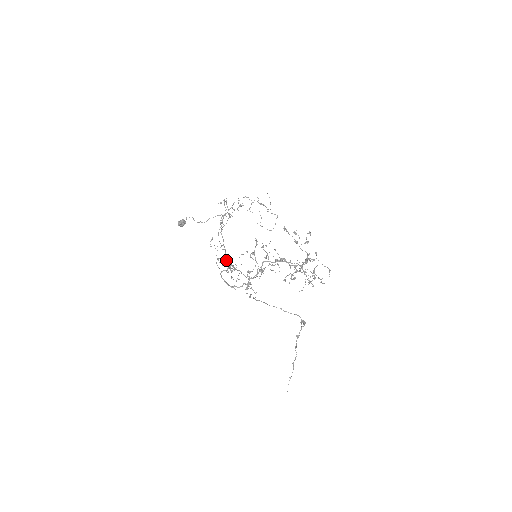
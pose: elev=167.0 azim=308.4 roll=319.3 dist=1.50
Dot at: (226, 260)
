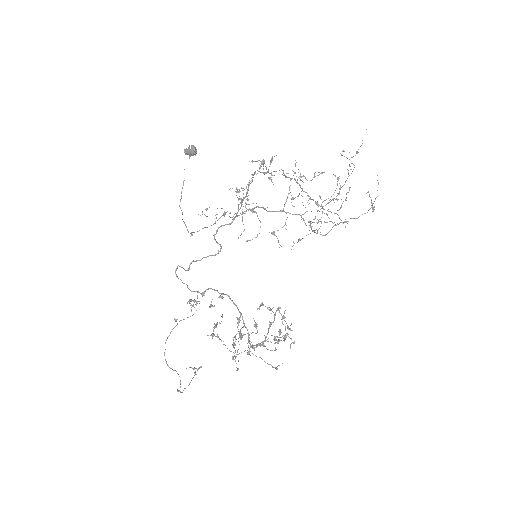
Dot at: (241, 214)
